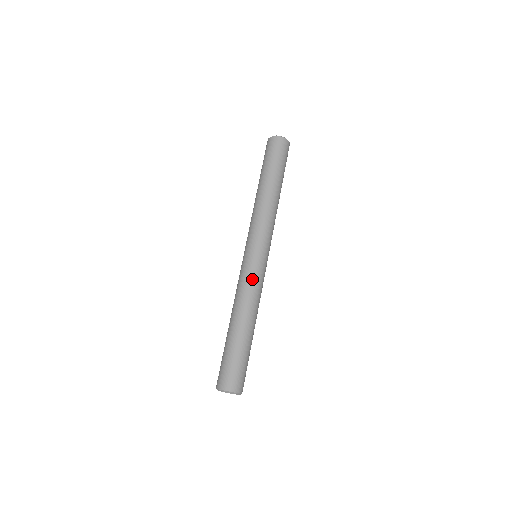
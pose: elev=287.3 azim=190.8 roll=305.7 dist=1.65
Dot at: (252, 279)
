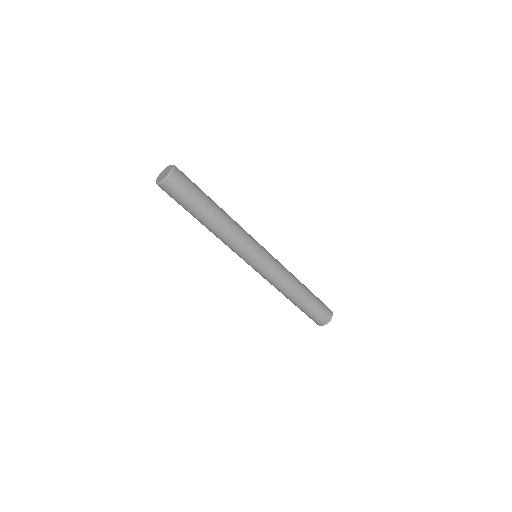
Dot at: (267, 279)
